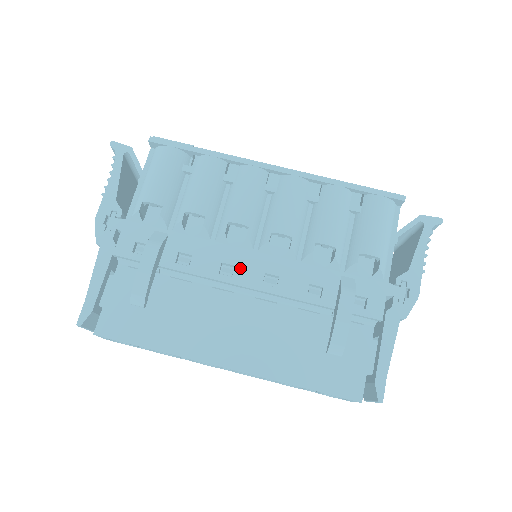
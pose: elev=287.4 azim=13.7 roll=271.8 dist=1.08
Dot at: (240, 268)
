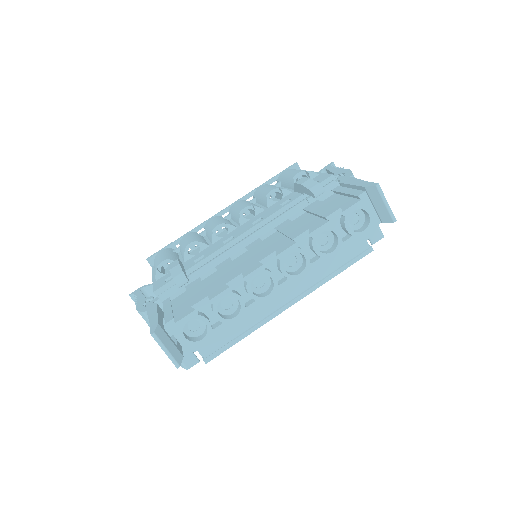
Dot at: (235, 234)
